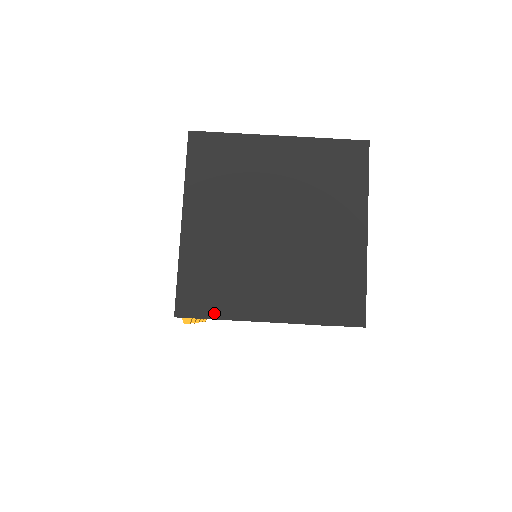
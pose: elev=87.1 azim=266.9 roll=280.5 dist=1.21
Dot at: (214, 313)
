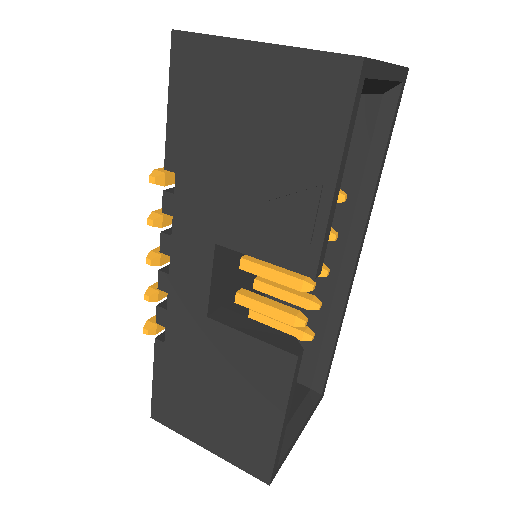
Dot at: (210, 35)
